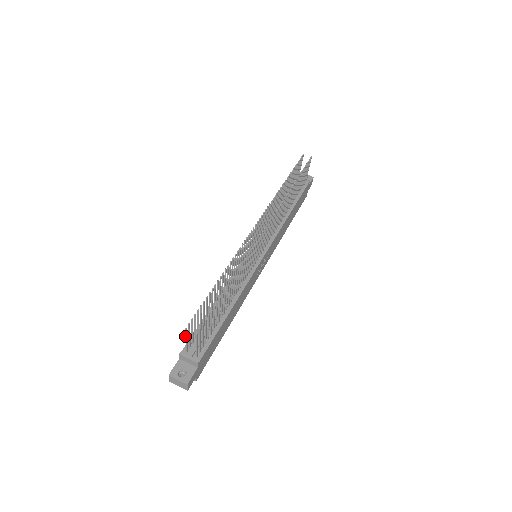
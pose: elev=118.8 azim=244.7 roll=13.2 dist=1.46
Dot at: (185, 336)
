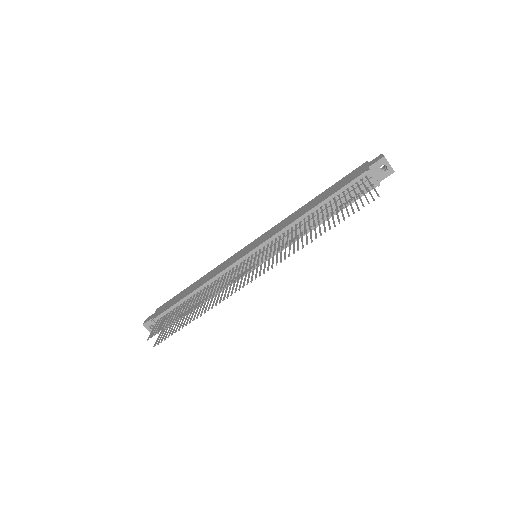
Dot at: (150, 333)
